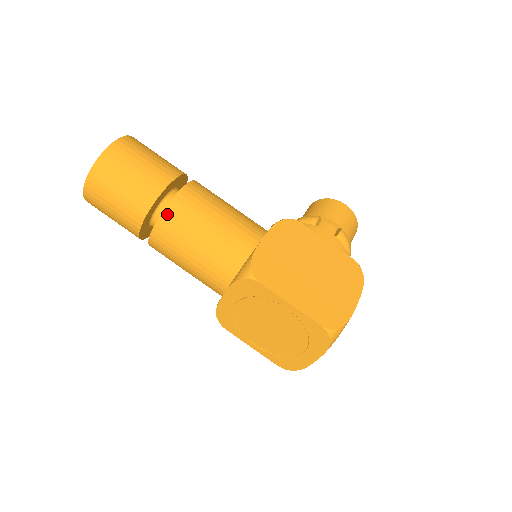
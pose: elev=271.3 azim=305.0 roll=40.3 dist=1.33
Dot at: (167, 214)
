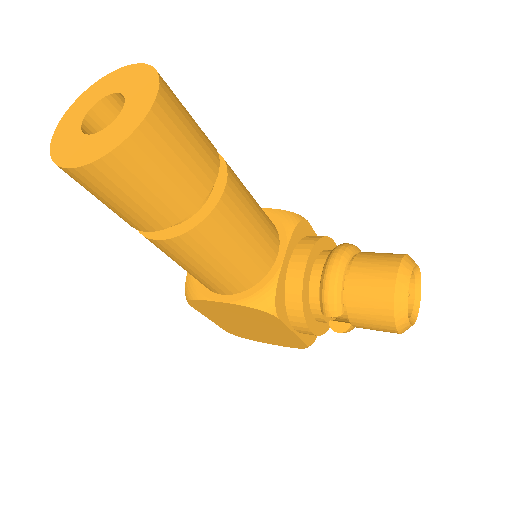
Dot at: occluded
